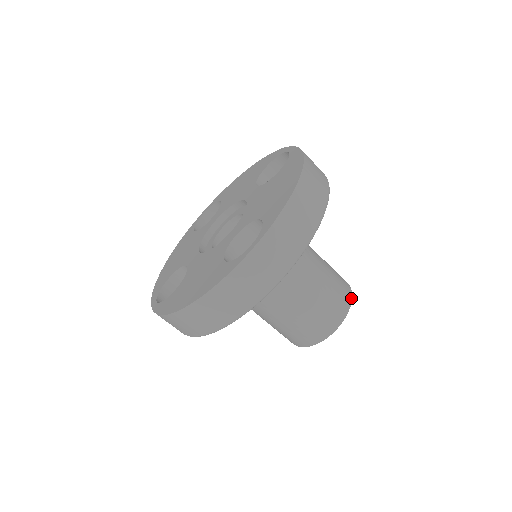
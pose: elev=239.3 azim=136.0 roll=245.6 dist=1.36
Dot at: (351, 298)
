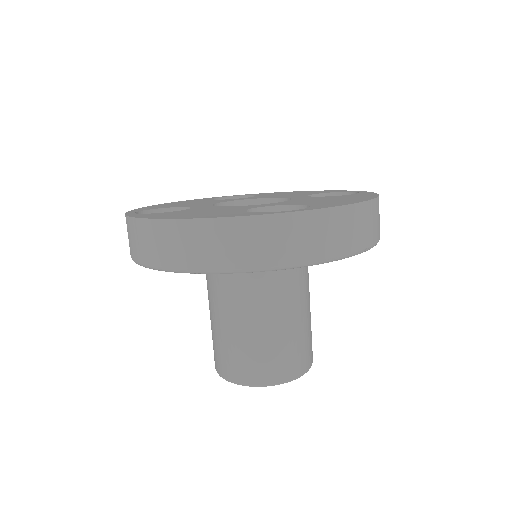
Dot at: (309, 368)
